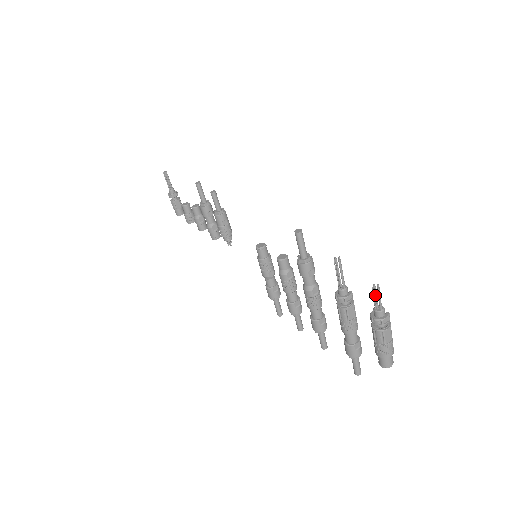
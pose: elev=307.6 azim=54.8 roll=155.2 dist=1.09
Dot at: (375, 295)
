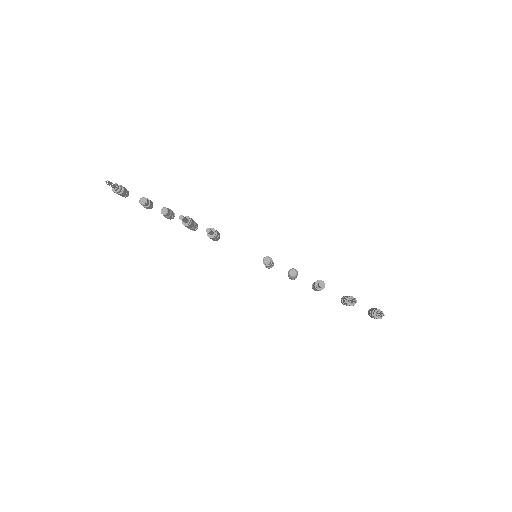
Dot at: occluded
